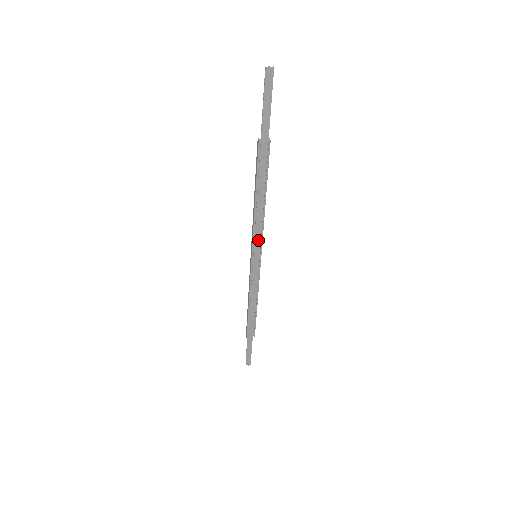
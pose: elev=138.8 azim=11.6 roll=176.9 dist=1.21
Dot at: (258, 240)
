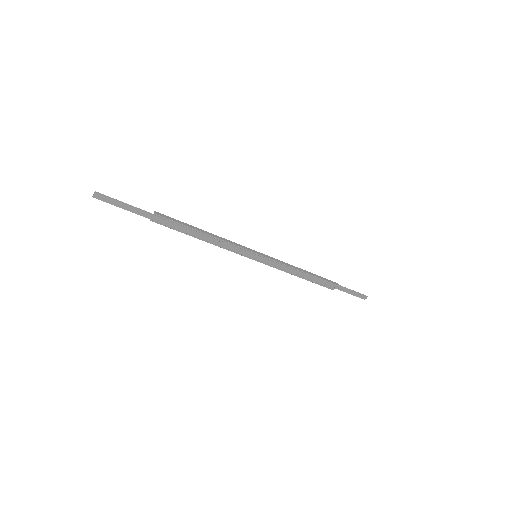
Dot at: (240, 251)
